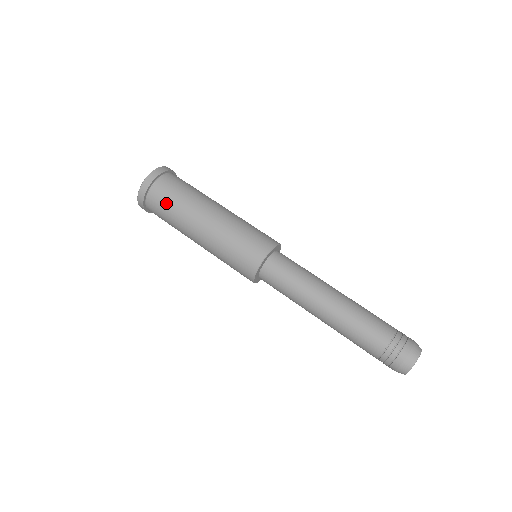
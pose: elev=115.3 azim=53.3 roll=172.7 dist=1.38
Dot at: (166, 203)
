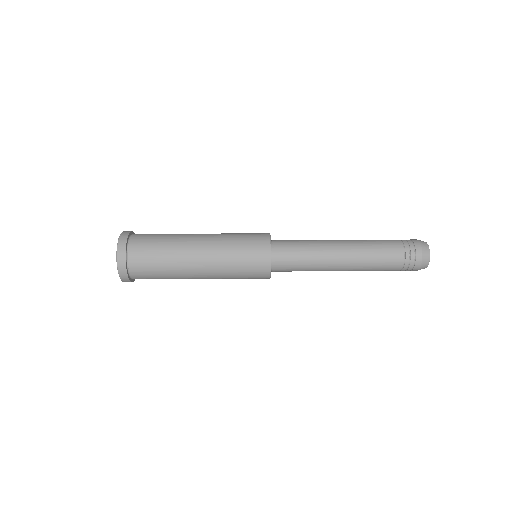
Dot at: (152, 266)
